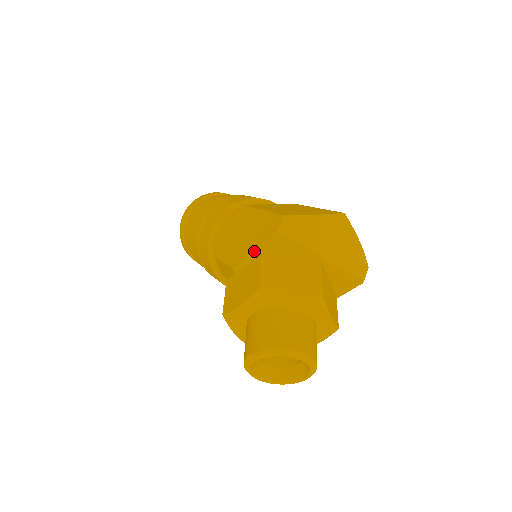
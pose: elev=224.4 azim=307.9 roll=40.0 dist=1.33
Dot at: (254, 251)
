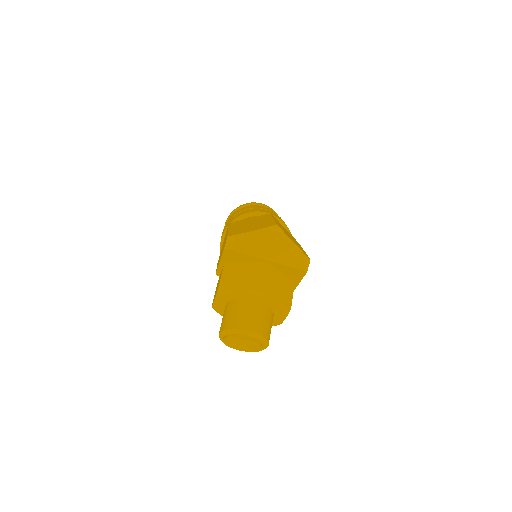
Dot at: (220, 262)
